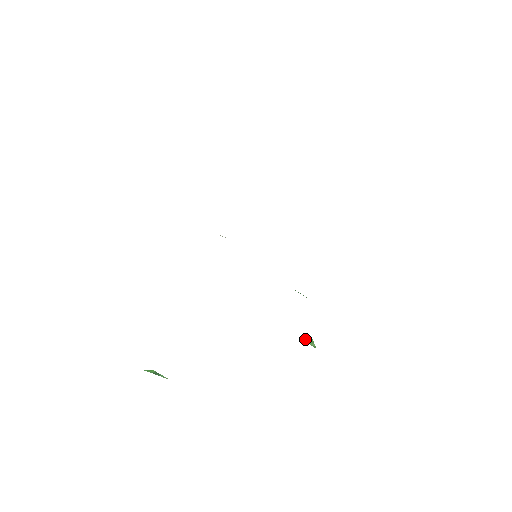
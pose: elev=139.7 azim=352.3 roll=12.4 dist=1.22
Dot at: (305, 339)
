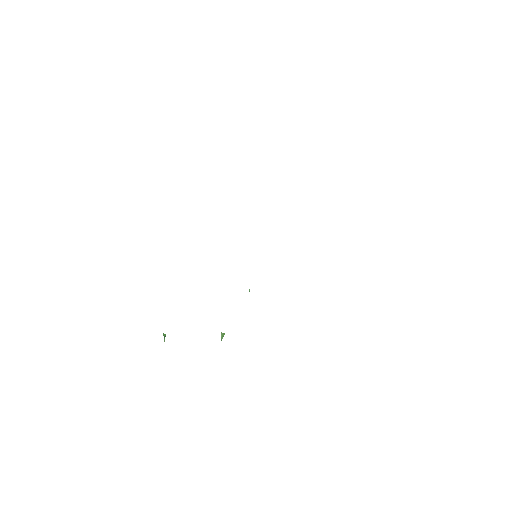
Dot at: (222, 333)
